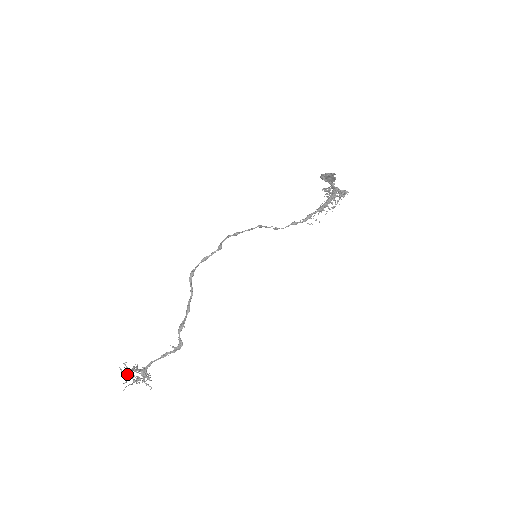
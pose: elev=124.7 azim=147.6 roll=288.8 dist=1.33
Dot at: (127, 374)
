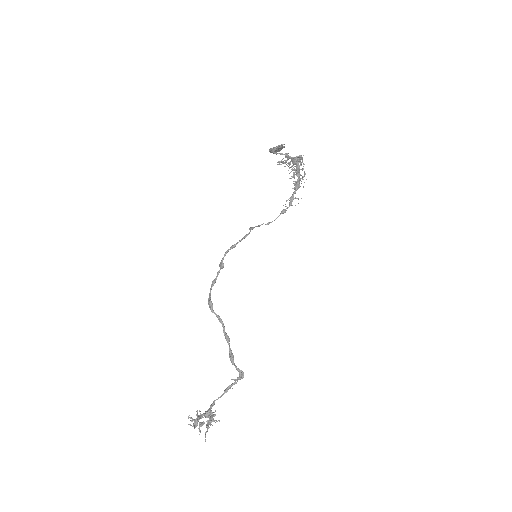
Dot at: (196, 425)
